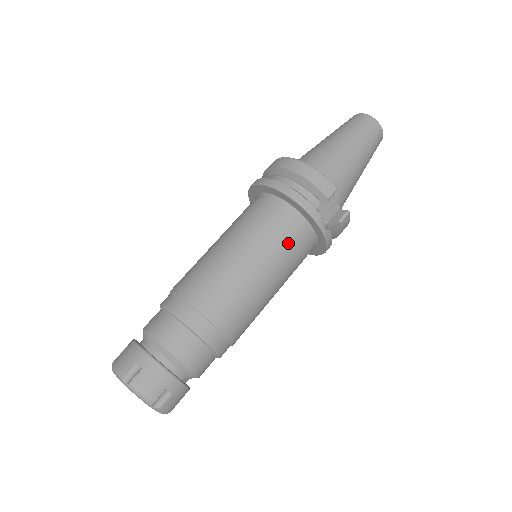
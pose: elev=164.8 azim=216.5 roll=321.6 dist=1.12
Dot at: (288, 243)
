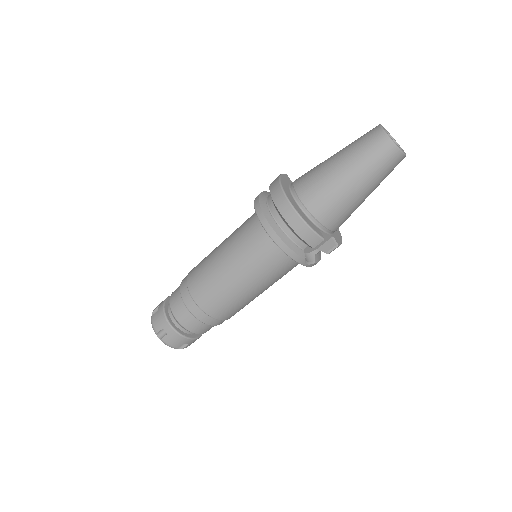
Dot at: (275, 271)
